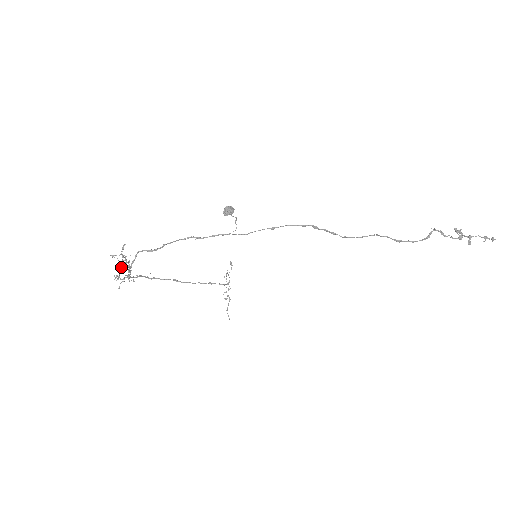
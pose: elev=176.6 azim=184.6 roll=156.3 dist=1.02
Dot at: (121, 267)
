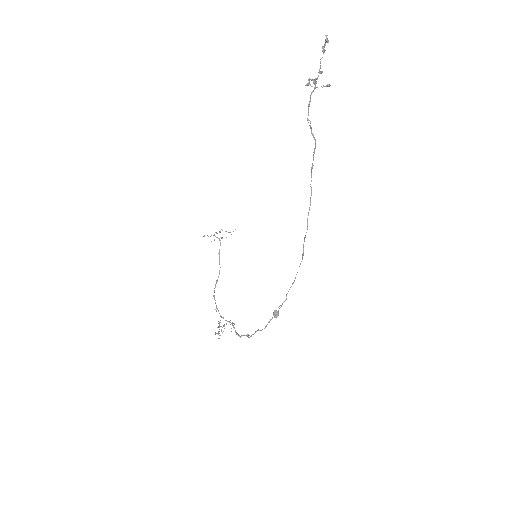
Dot at: (239, 336)
